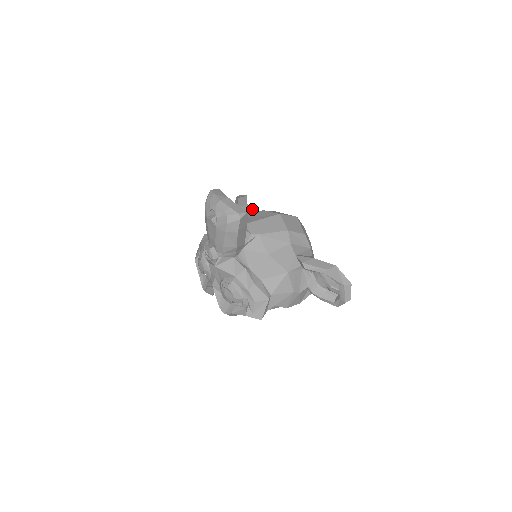
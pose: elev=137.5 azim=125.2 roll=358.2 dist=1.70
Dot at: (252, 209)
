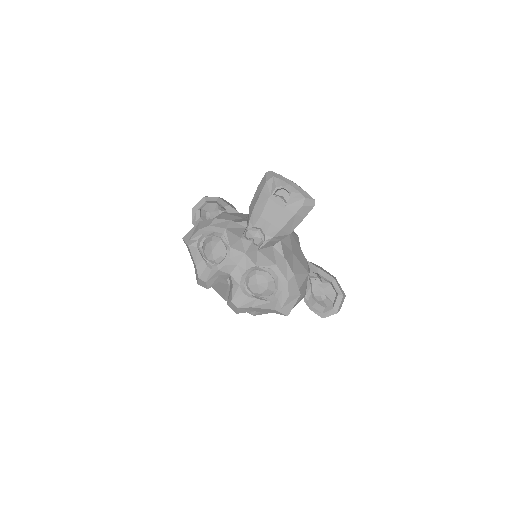
Dot at: occluded
